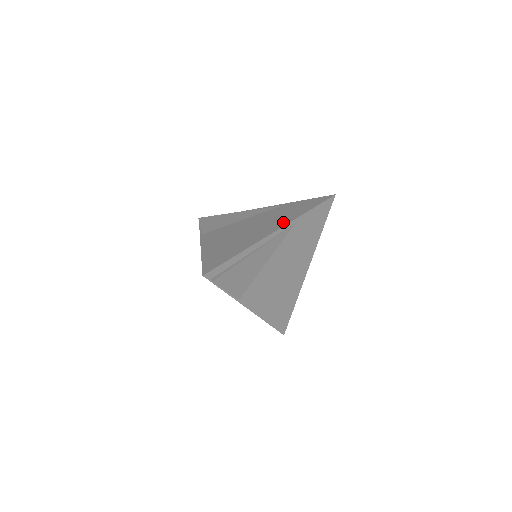
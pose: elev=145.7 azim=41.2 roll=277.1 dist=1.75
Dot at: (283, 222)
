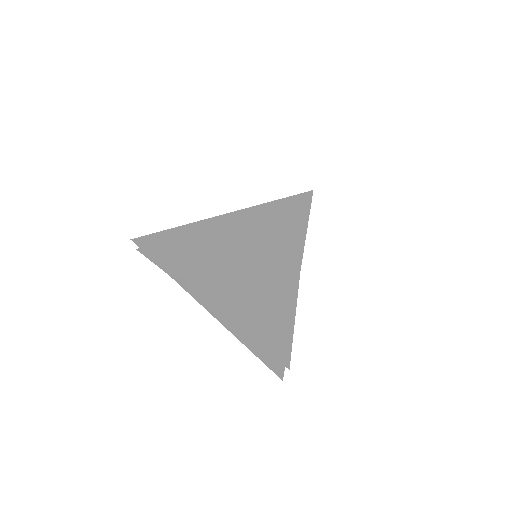
Dot at: (288, 277)
